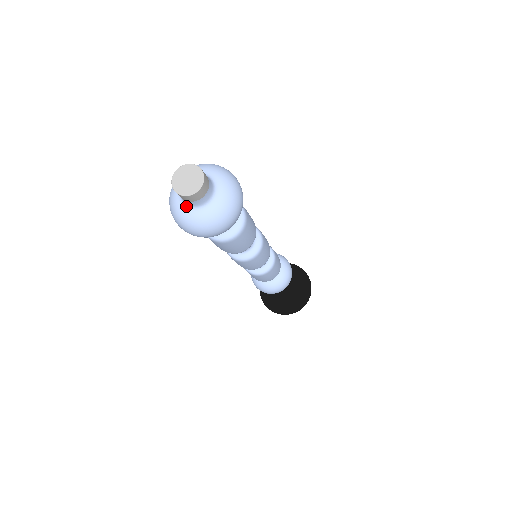
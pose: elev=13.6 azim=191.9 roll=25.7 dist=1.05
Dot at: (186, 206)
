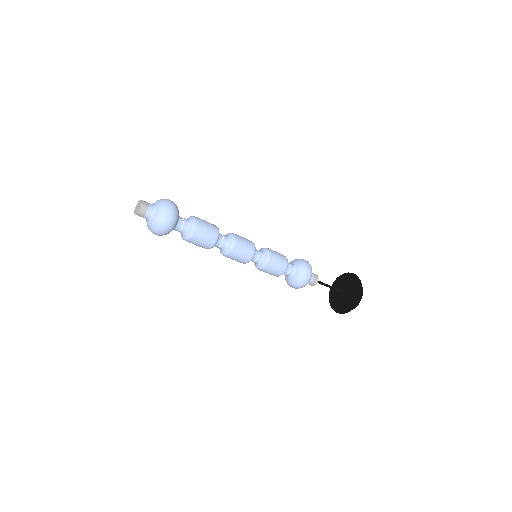
Dot at: occluded
